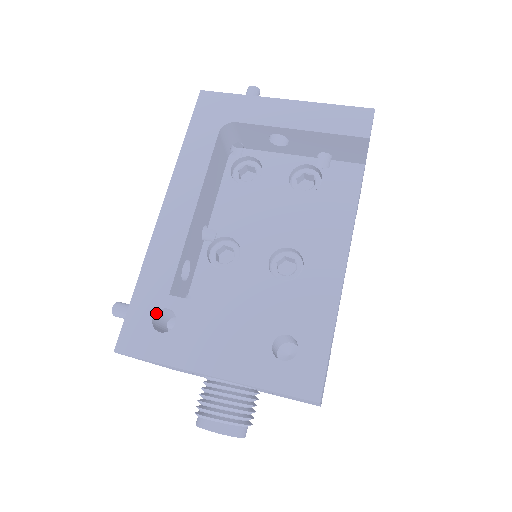
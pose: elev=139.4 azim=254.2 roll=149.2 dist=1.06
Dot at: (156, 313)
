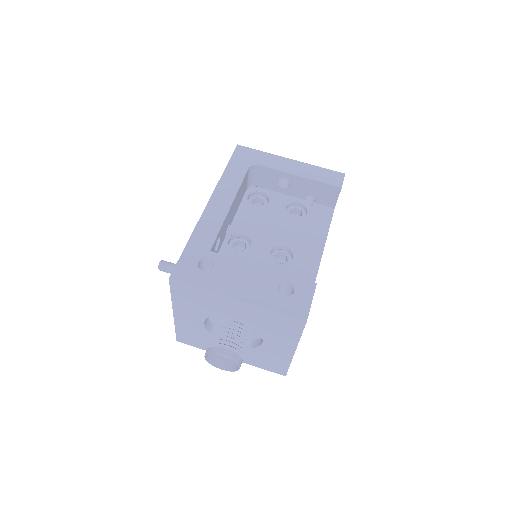
Dot at: (200, 261)
